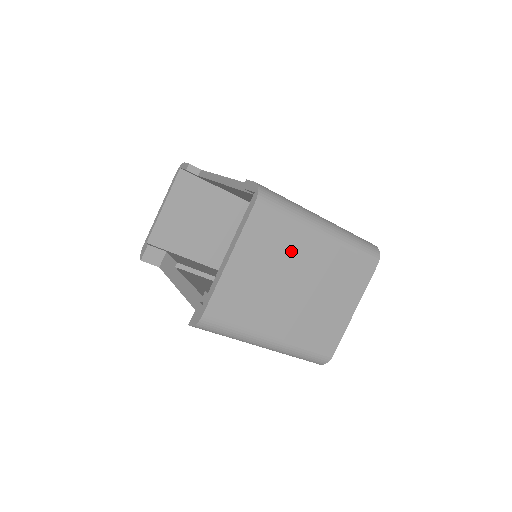
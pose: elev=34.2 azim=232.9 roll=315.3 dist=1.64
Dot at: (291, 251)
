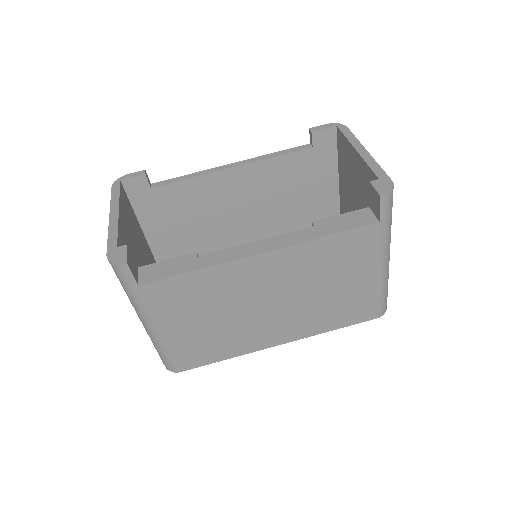
Dot at: occluded
